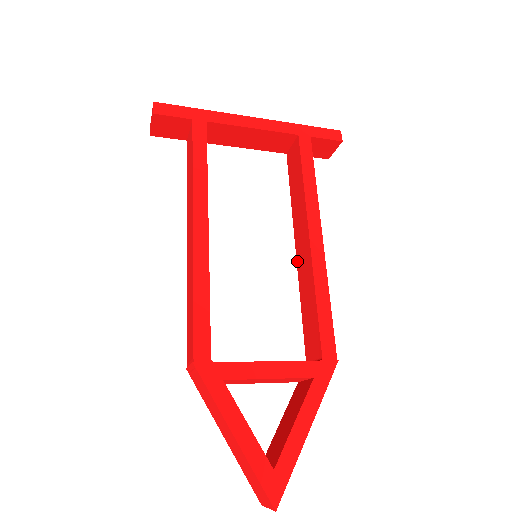
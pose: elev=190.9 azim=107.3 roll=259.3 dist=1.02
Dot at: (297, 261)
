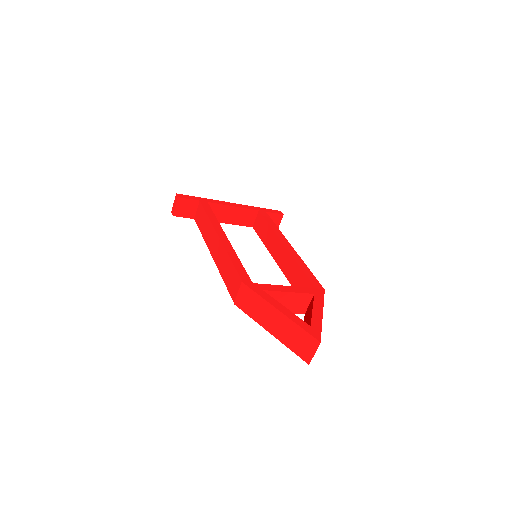
Dot at: (279, 266)
